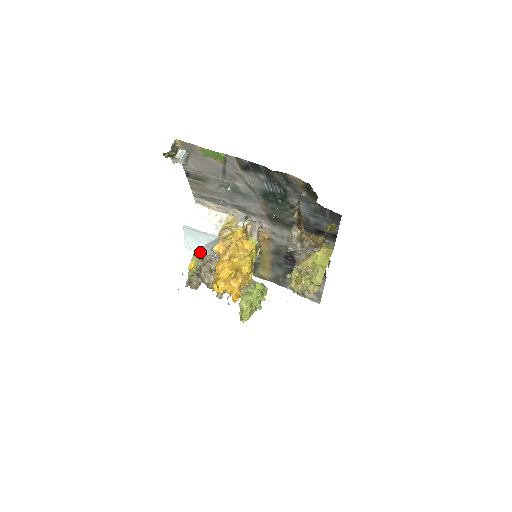
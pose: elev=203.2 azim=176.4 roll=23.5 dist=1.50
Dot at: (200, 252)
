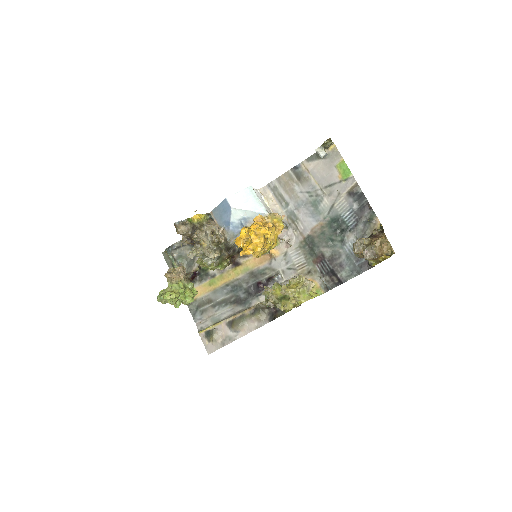
Dot at: (231, 212)
